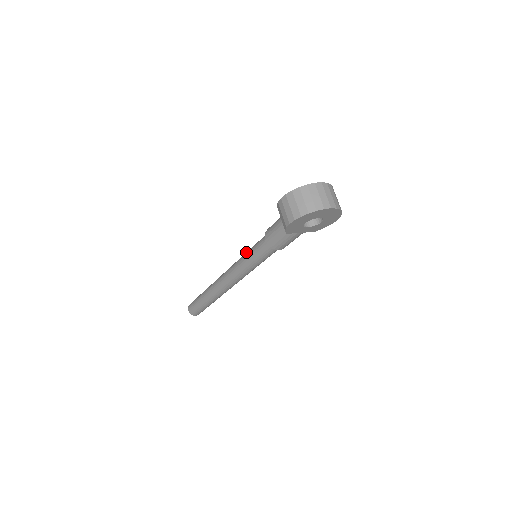
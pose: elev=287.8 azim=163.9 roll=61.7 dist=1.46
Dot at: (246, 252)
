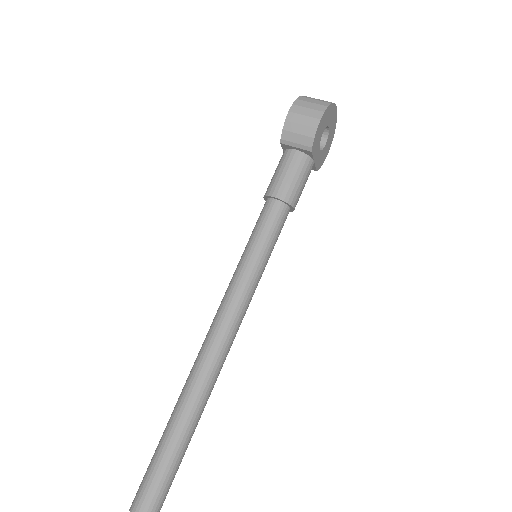
Dot at: occluded
